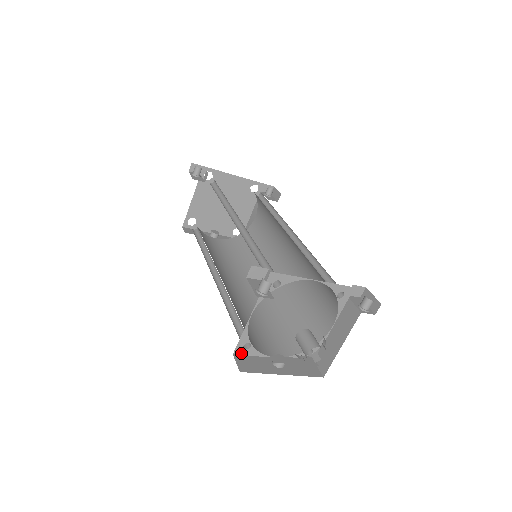
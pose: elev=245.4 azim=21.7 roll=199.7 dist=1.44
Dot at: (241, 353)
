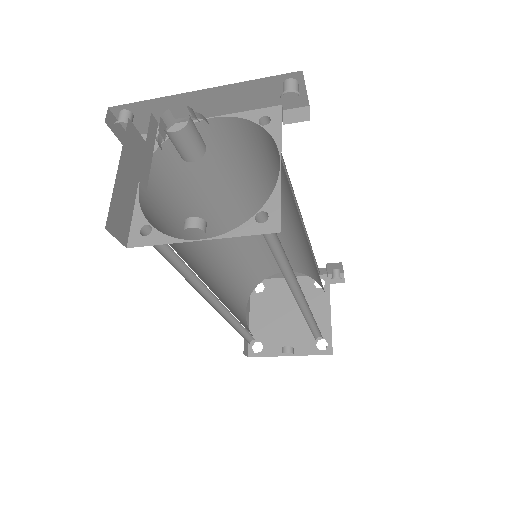
Dot at: (140, 244)
